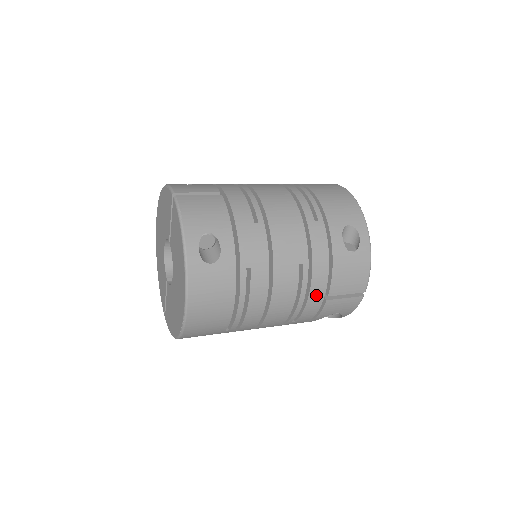
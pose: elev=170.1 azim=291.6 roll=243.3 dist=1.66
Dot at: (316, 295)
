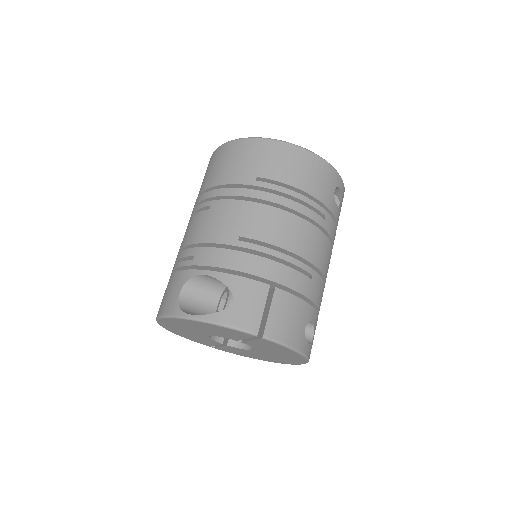
Dot at: occluded
